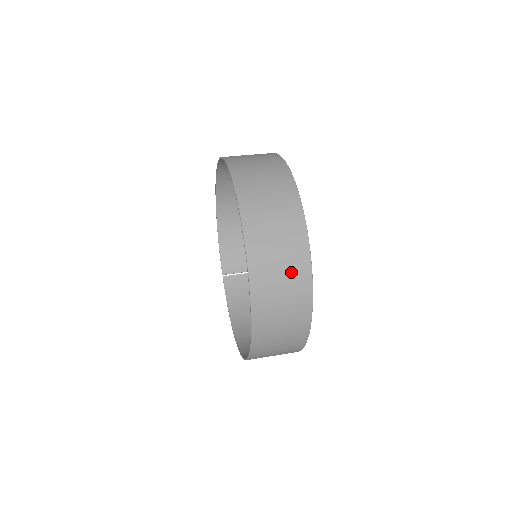
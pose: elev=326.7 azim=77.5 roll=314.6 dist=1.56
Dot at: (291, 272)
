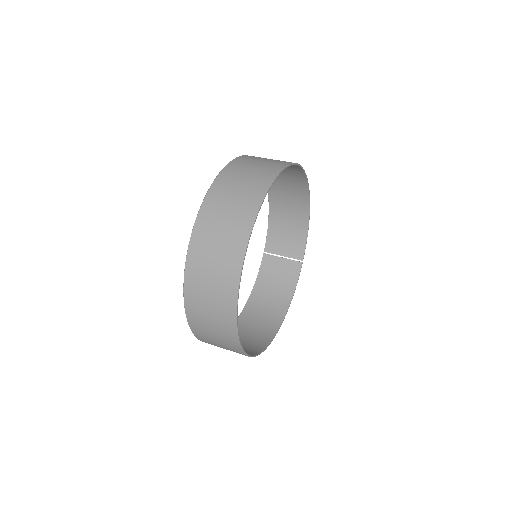
Dot at: (219, 297)
